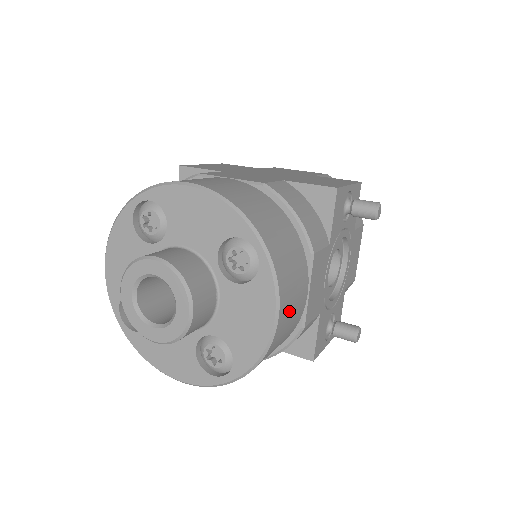
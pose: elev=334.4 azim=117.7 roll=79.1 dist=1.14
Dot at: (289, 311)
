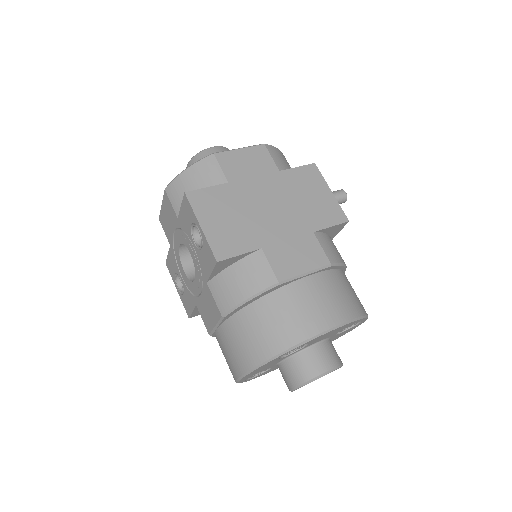
Dot at: occluded
